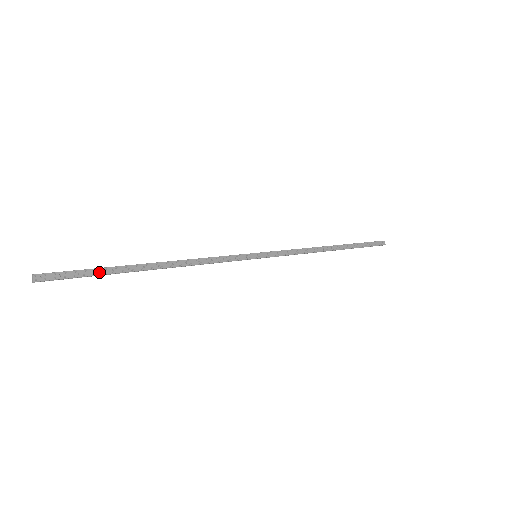
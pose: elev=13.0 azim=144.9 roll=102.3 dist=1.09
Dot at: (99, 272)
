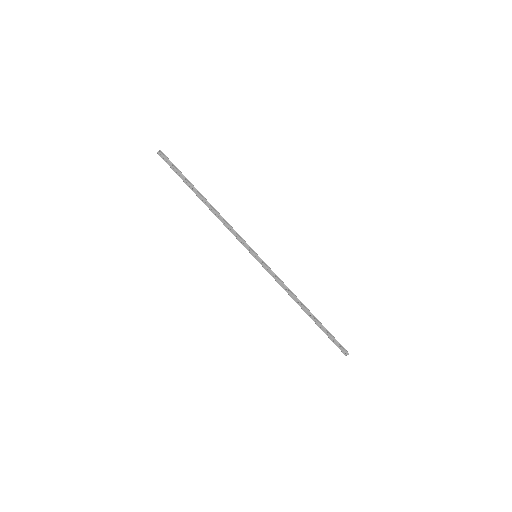
Dot at: (181, 177)
